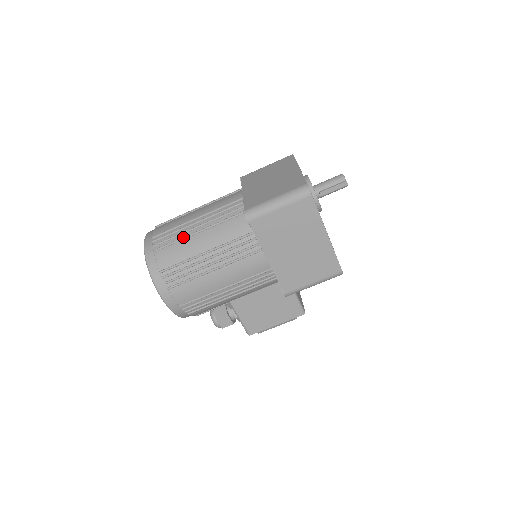
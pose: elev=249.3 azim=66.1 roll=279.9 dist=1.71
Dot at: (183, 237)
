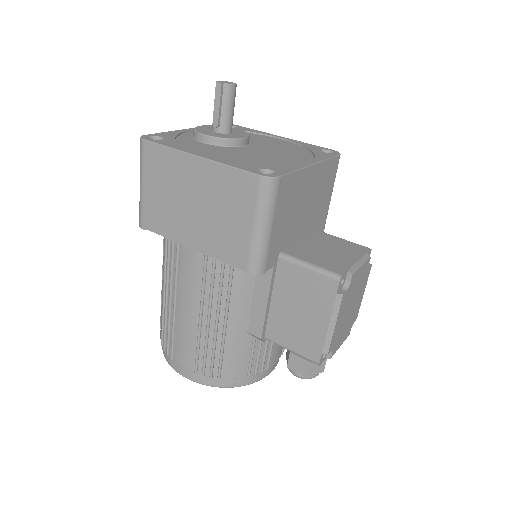
Dot at: (161, 295)
